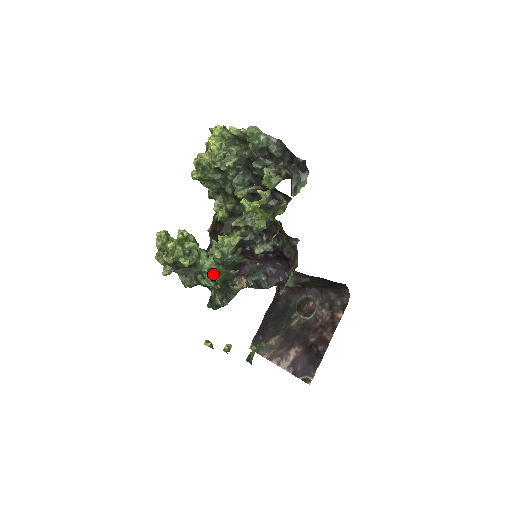
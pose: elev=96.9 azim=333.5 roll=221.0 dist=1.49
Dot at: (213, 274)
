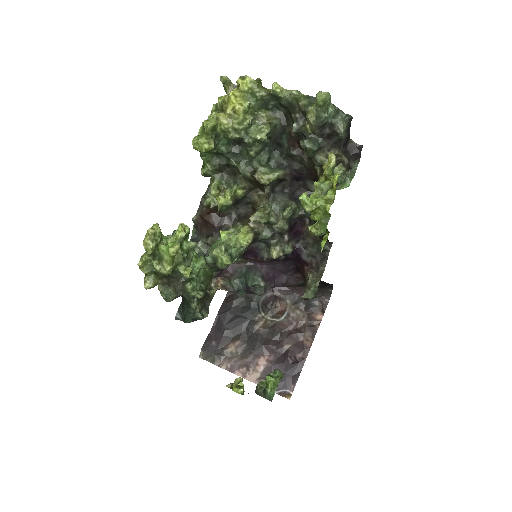
Dot at: (200, 280)
